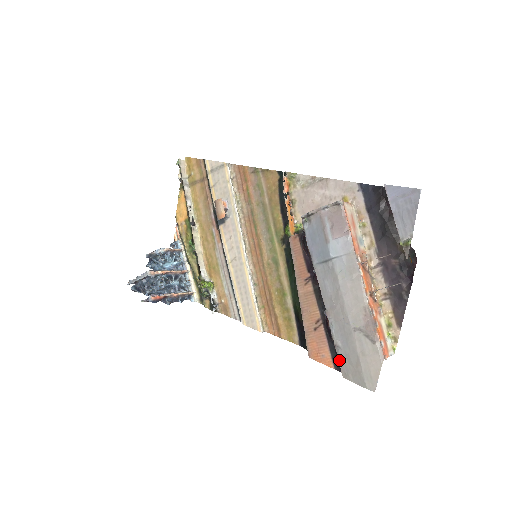
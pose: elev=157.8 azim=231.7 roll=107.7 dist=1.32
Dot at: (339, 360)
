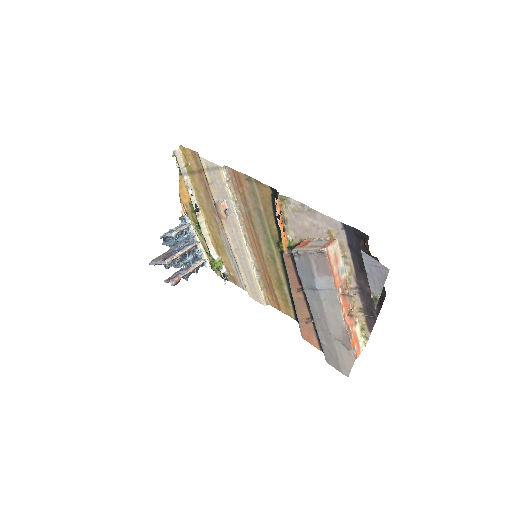
Dot at: occluded
